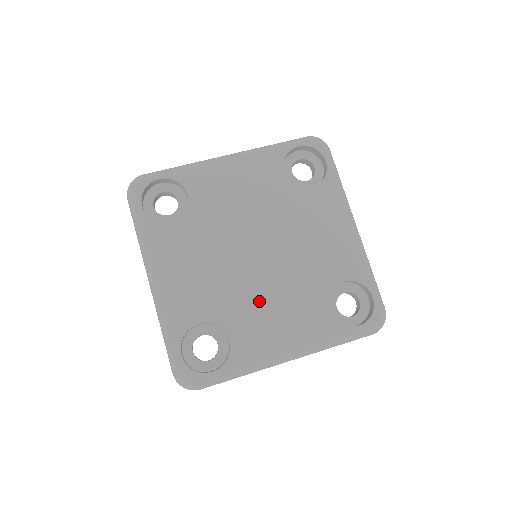
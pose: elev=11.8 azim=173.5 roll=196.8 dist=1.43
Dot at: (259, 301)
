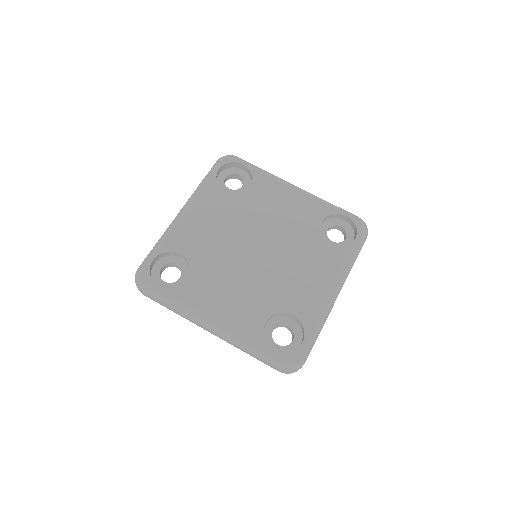
Dot at: (287, 276)
